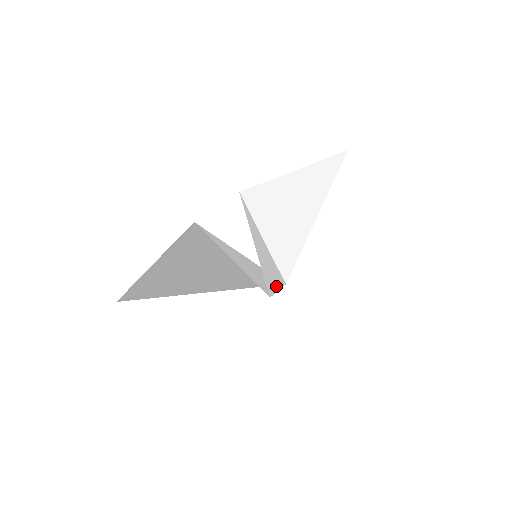
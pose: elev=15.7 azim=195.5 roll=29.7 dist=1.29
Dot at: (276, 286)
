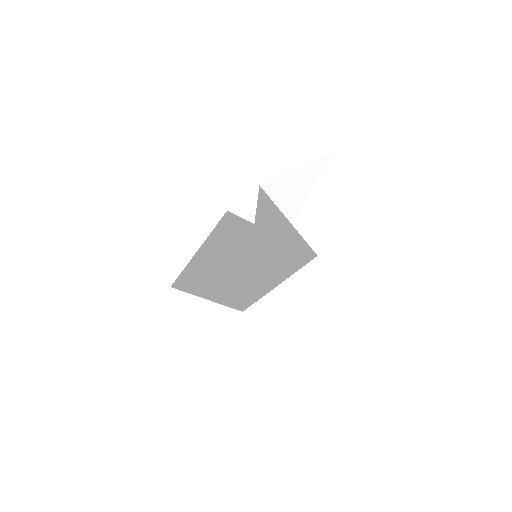
Dot at: (279, 279)
